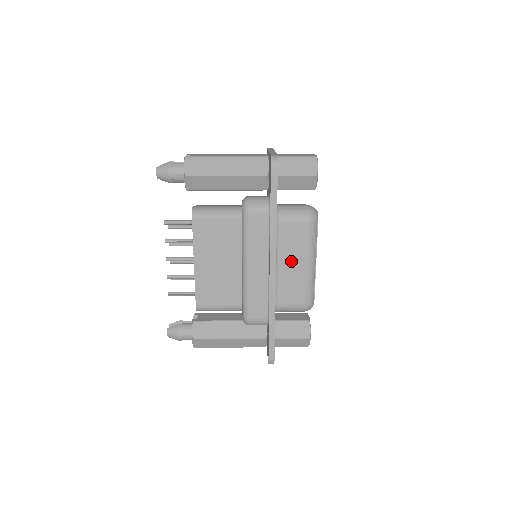
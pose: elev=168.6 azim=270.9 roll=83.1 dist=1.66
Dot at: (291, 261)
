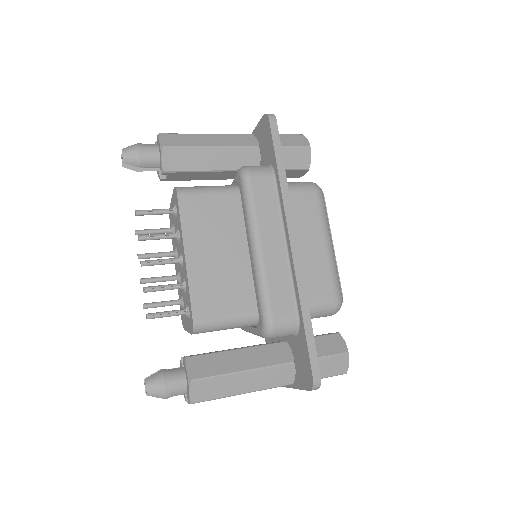
Dot at: (307, 241)
